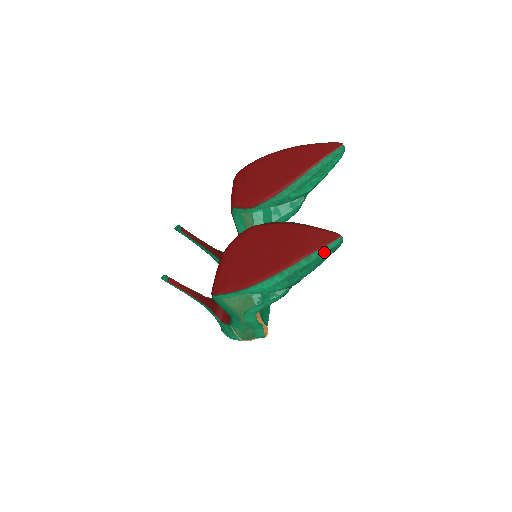
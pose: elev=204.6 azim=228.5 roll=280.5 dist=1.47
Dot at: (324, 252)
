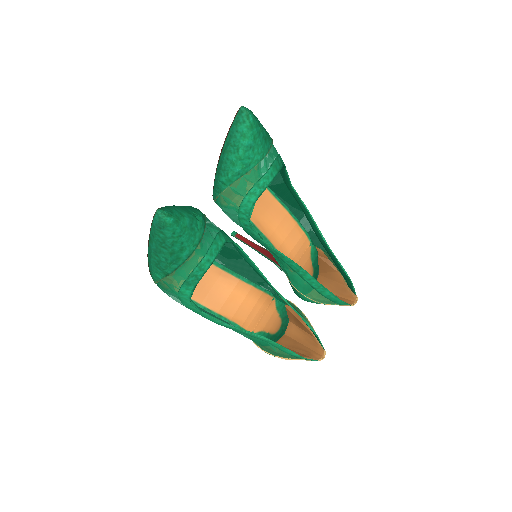
Dot at: (154, 231)
